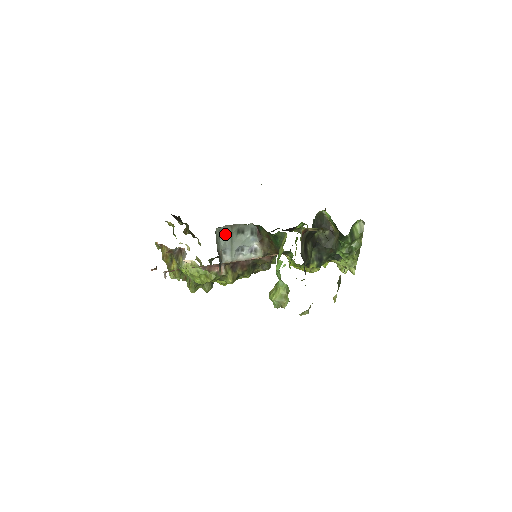
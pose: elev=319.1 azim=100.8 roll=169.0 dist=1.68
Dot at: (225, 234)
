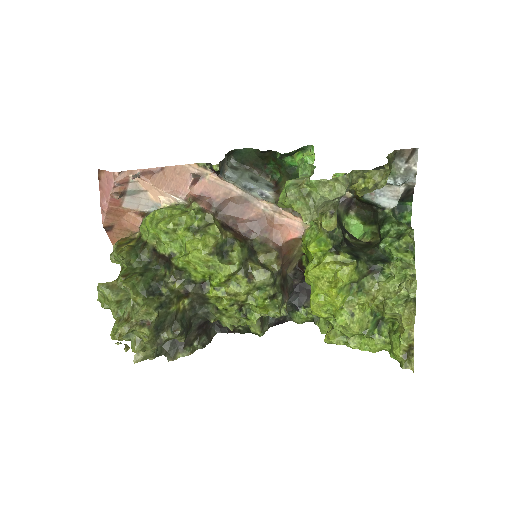
Dot at: (236, 170)
